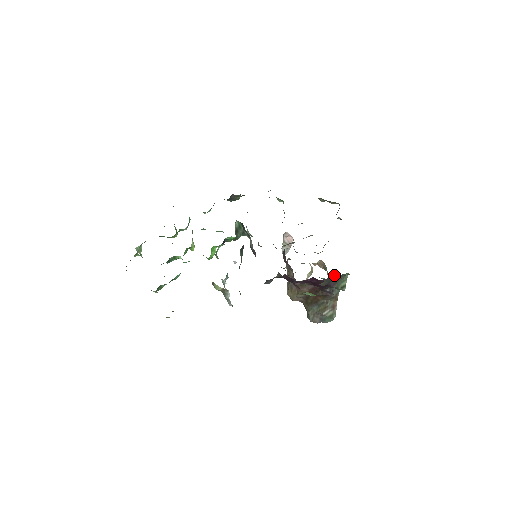
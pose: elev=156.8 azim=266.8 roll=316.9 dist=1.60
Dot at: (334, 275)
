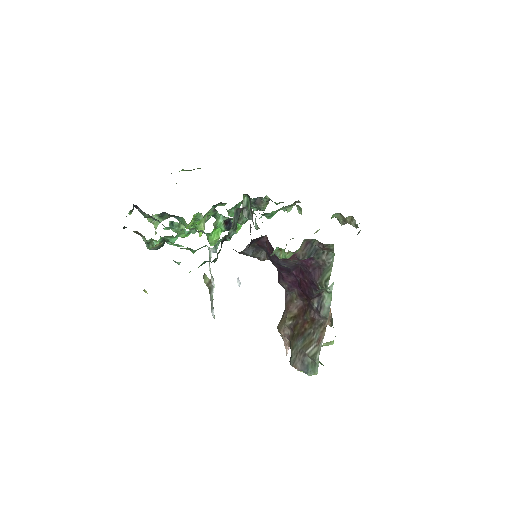
Dot at: (315, 242)
